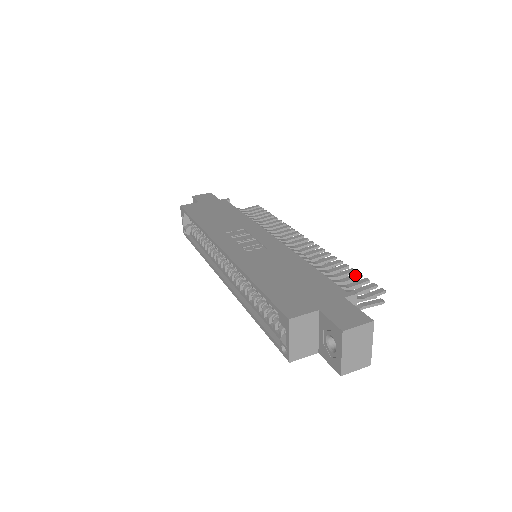
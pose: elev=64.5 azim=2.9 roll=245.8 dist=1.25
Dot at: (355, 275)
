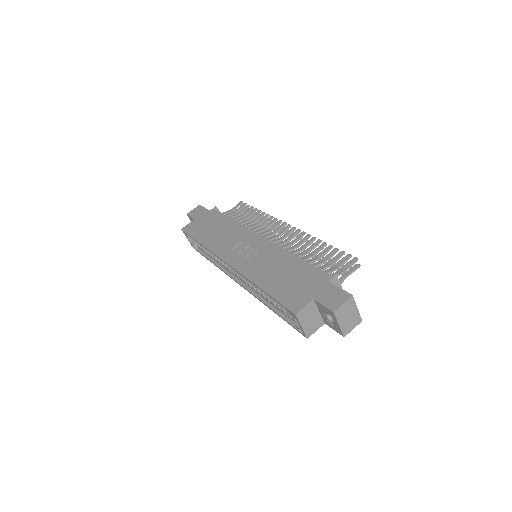
Dot at: (333, 251)
